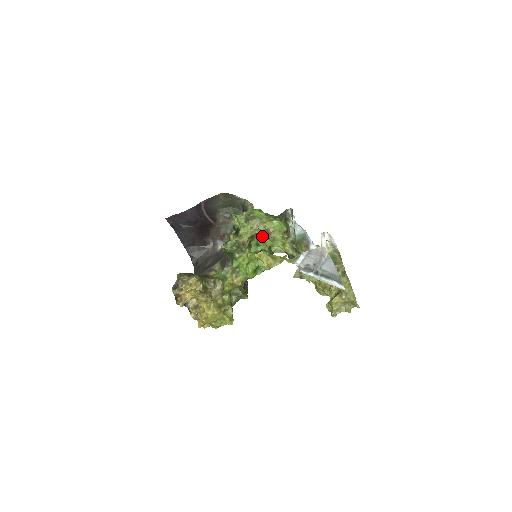
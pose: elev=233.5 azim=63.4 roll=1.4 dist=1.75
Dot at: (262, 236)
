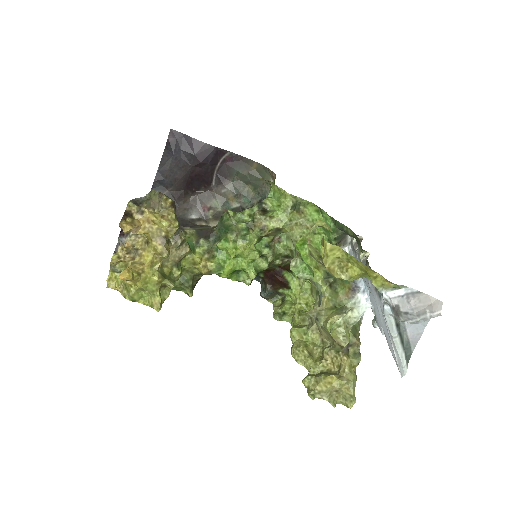
Dot at: (275, 242)
